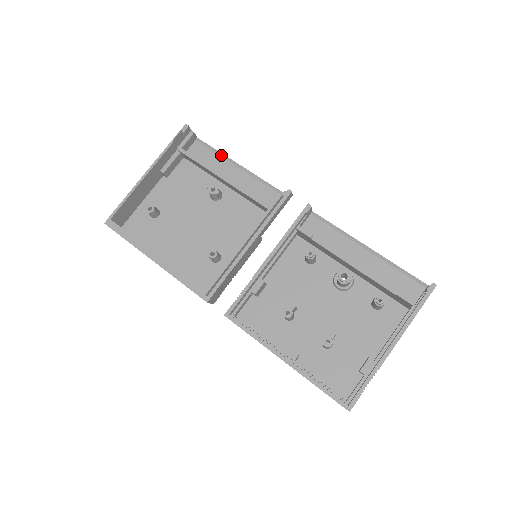
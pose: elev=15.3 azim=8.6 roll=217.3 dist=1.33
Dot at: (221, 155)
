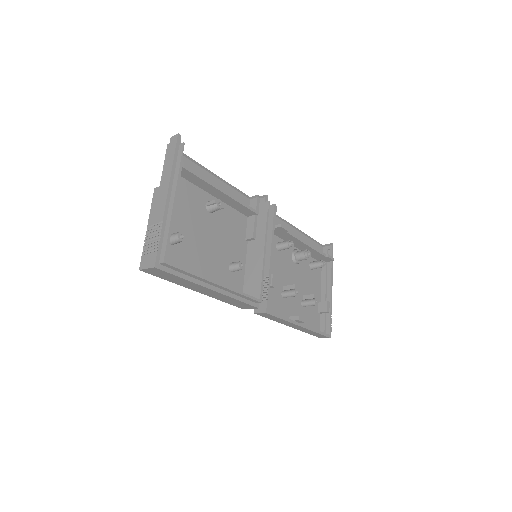
Dot at: (198, 164)
